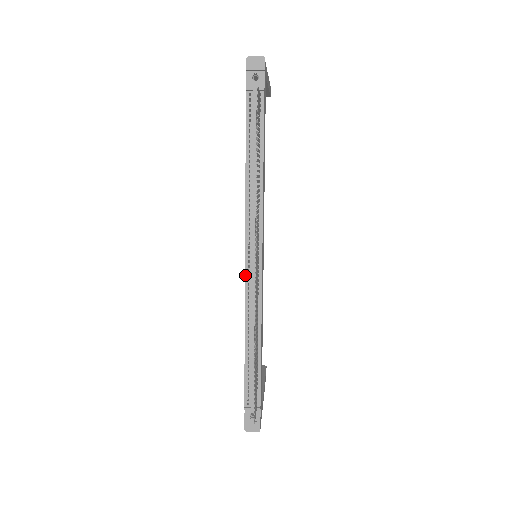
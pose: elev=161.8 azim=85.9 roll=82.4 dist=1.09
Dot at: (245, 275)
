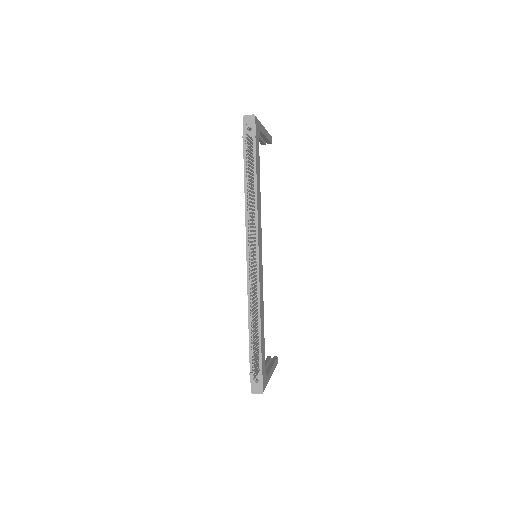
Dot at: (247, 269)
